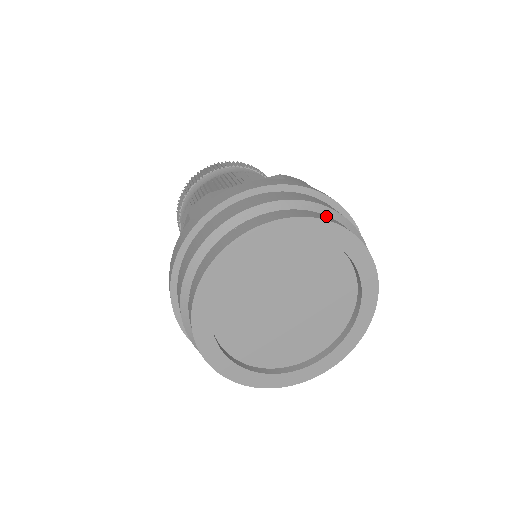
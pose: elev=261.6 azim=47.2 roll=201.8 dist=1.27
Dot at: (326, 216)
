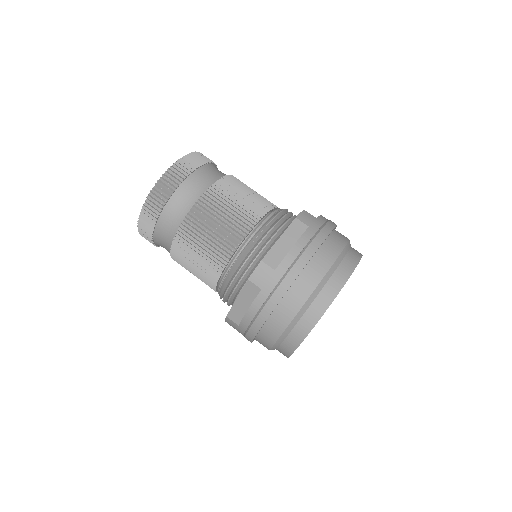
Dot at: (315, 305)
